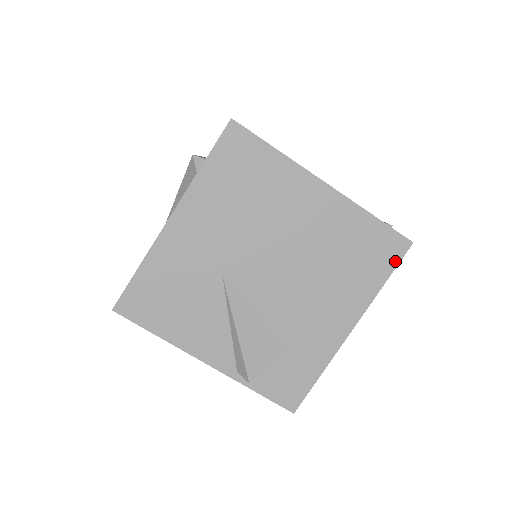
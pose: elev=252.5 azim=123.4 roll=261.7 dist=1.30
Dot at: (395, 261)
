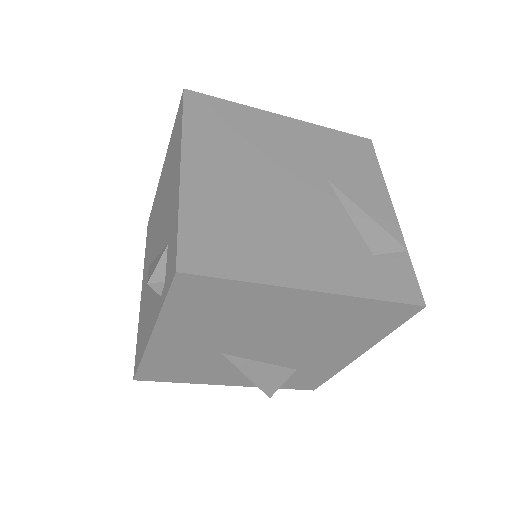
Dot at: (404, 319)
